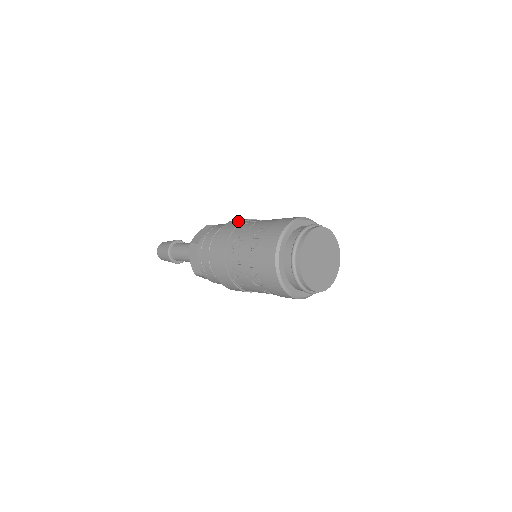
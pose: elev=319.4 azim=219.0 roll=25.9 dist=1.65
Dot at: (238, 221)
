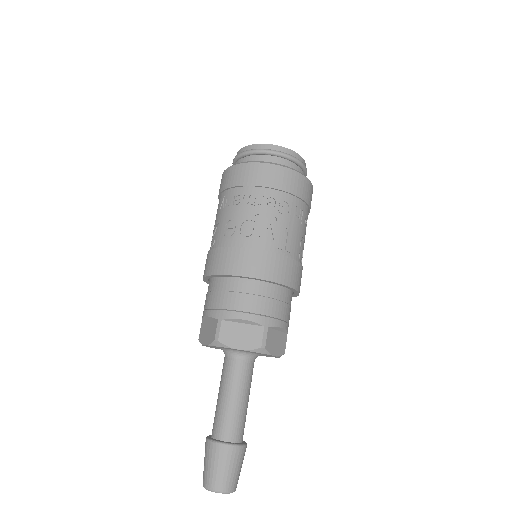
Dot at: (206, 260)
